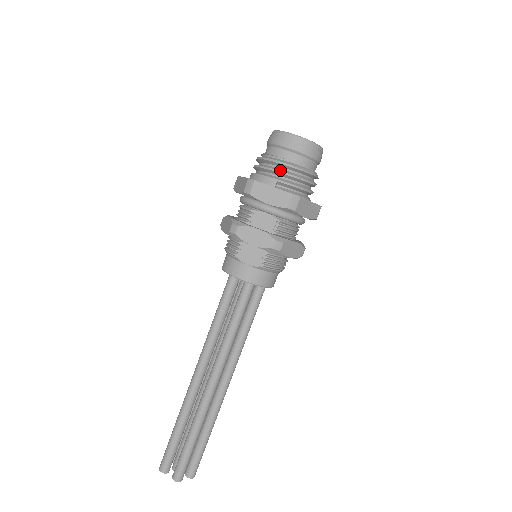
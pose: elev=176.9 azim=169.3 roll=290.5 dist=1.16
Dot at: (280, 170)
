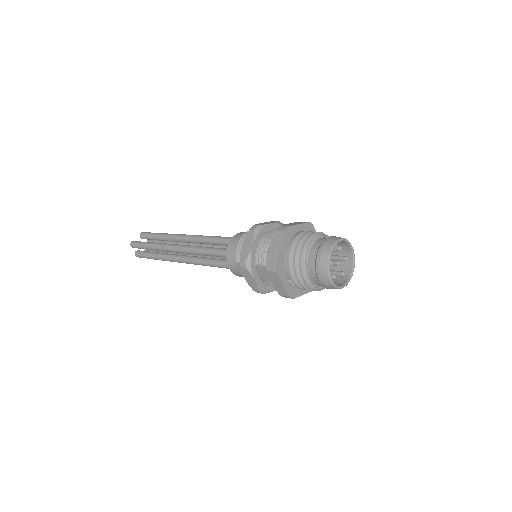
Dot at: (300, 280)
